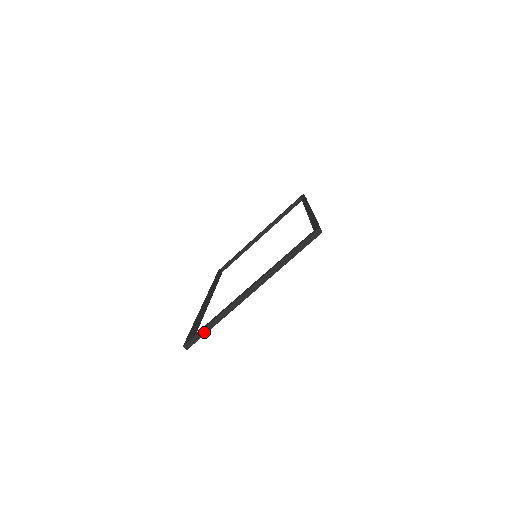
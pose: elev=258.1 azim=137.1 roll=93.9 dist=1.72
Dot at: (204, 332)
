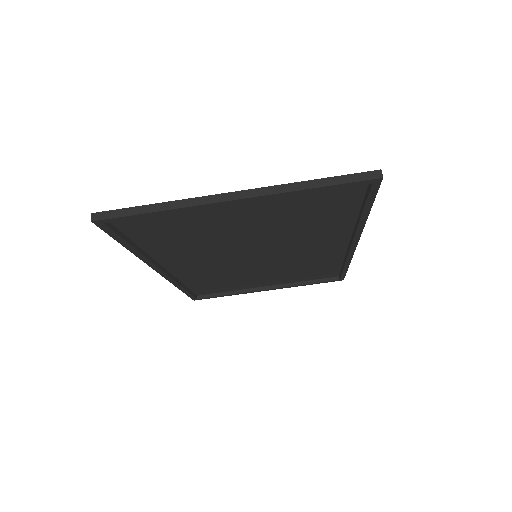
Dot at: (134, 211)
